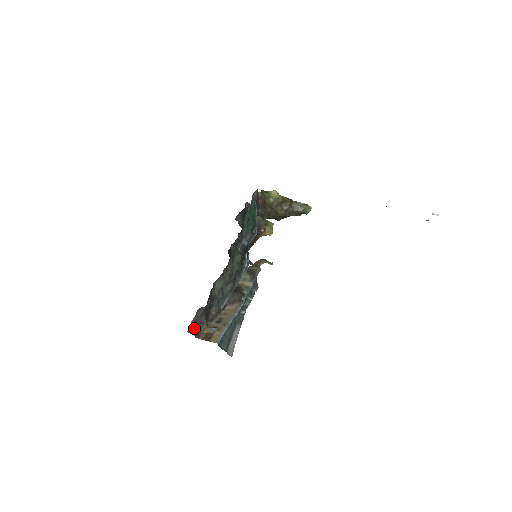
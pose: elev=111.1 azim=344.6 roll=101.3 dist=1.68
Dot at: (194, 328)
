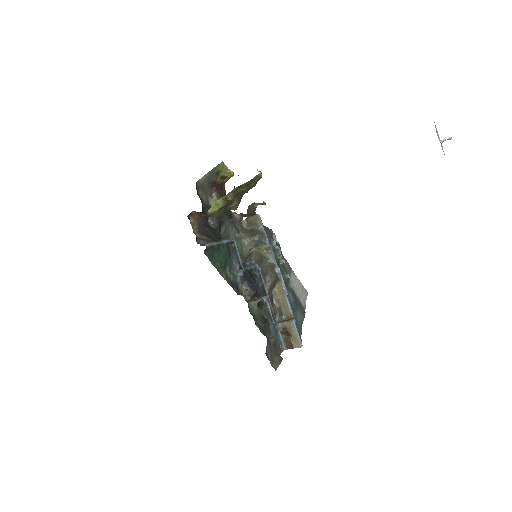
Dot at: (275, 358)
